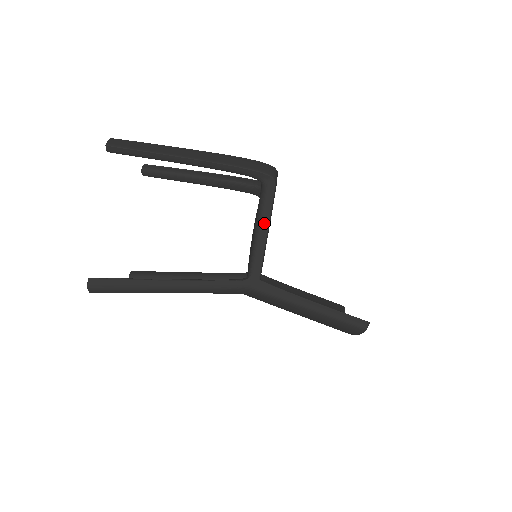
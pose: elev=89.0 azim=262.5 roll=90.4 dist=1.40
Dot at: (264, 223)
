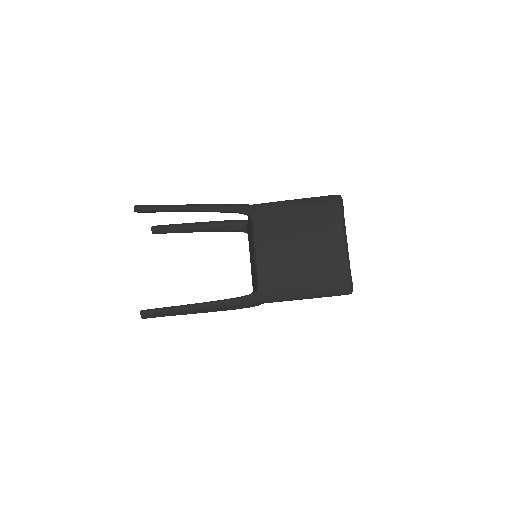
Dot at: occluded
